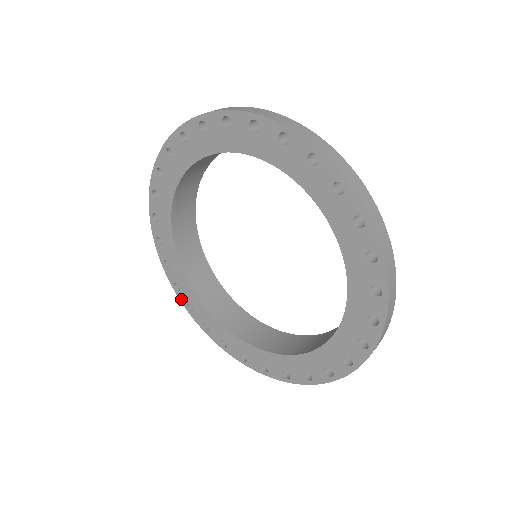
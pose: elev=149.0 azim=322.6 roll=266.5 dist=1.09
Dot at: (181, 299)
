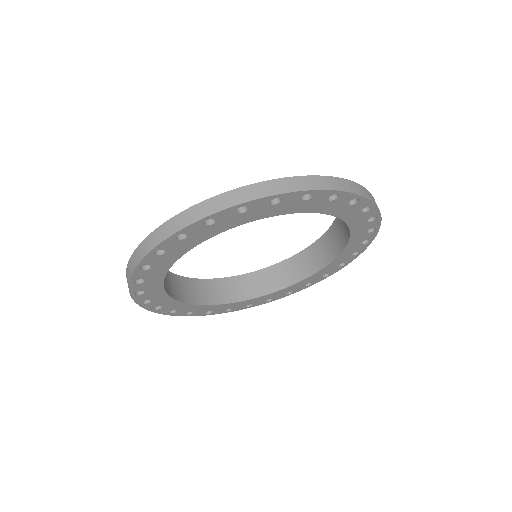
Dot at: (161, 312)
